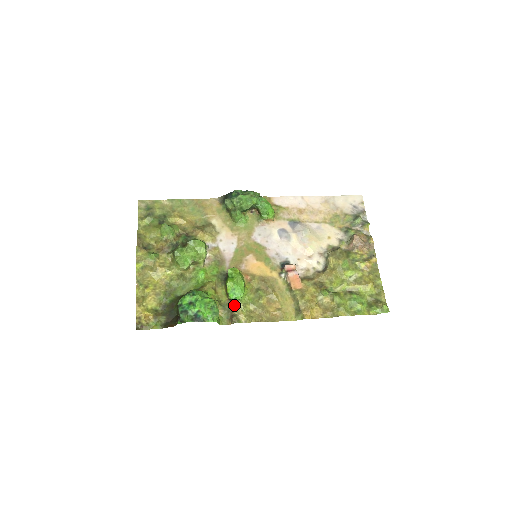
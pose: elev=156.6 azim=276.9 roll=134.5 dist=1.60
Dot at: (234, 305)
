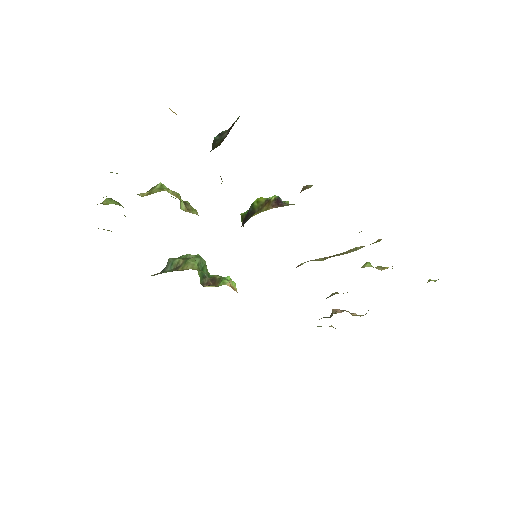
Dot at: (287, 205)
